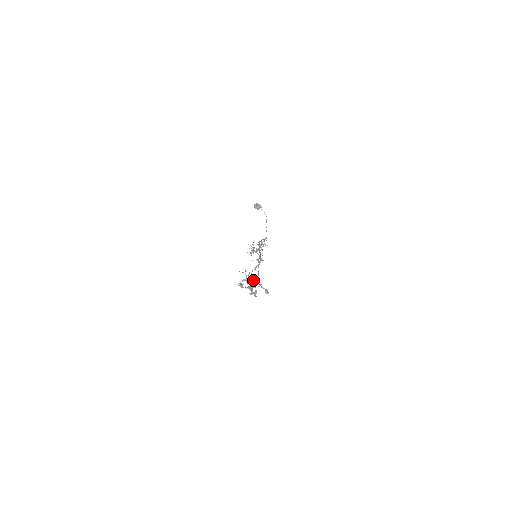
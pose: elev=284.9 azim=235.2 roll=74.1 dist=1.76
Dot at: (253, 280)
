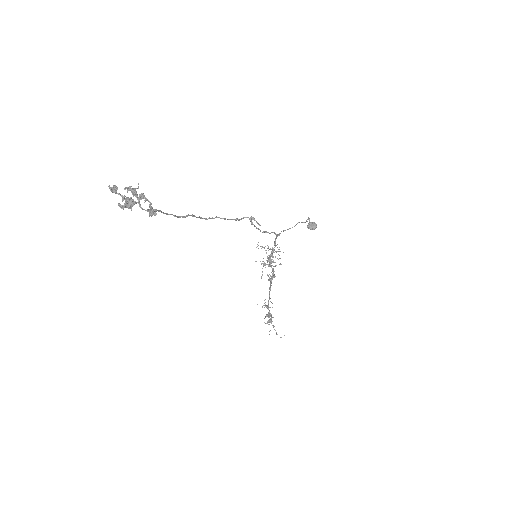
Dot at: (269, 319)
